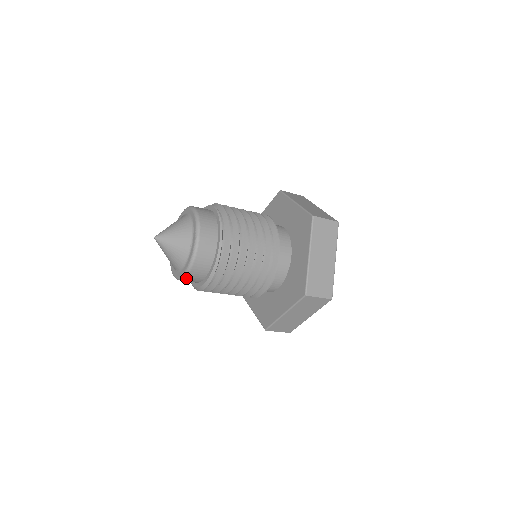
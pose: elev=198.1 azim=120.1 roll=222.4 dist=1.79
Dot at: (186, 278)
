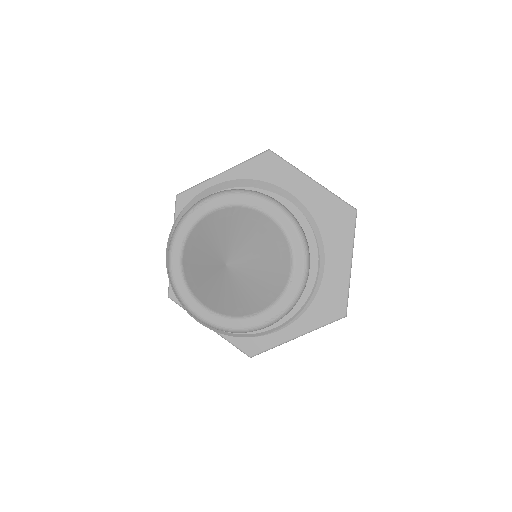
Dot at: (188, 308)
